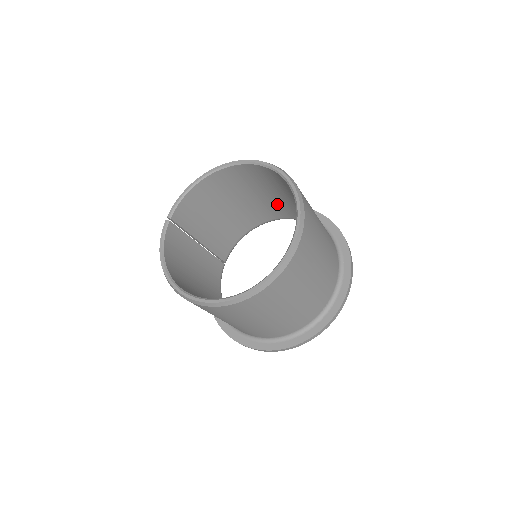
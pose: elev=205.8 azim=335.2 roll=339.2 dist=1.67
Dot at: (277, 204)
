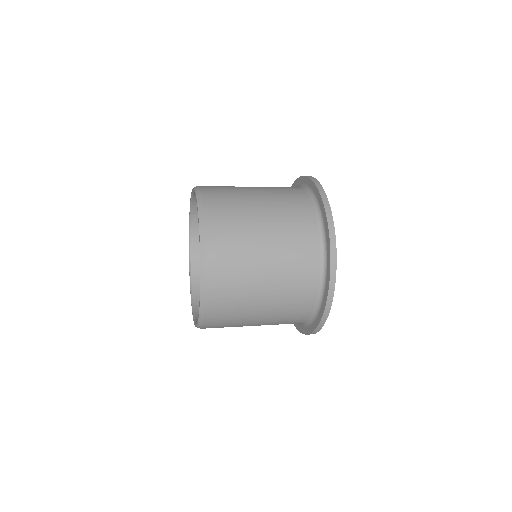
Dot at: occluded
